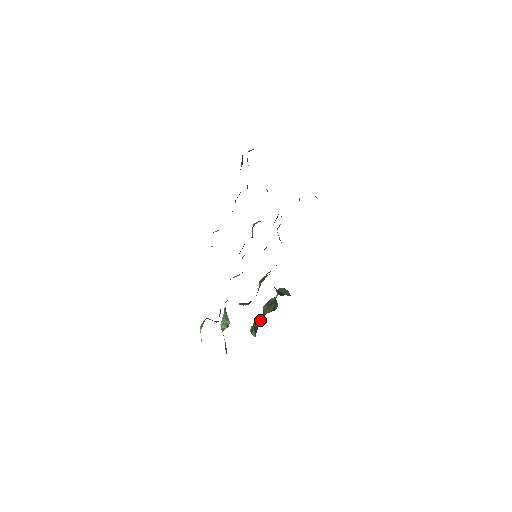
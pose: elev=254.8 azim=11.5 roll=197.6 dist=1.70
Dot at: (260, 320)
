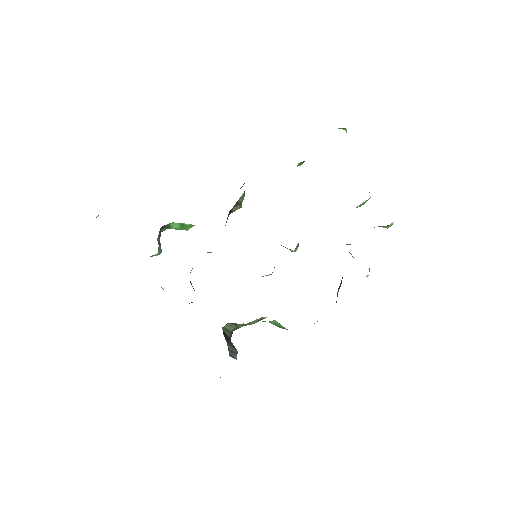
Dot at: occluded
